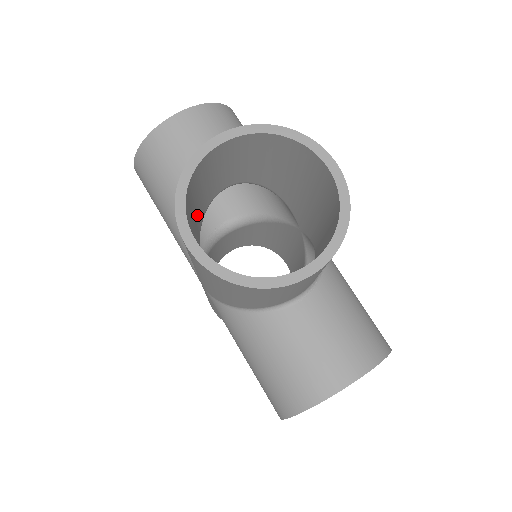
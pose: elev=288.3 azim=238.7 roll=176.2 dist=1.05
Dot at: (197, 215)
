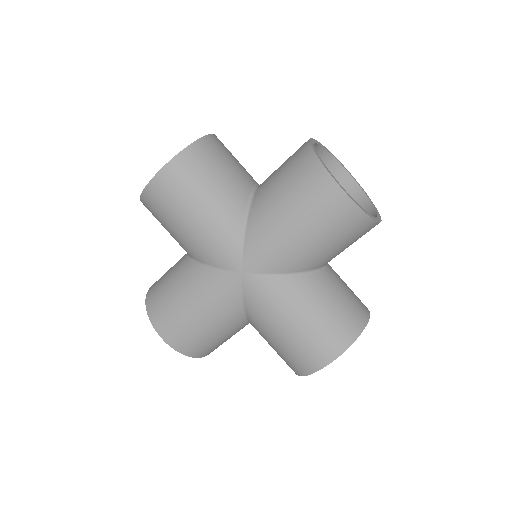
Dot at: occluded
